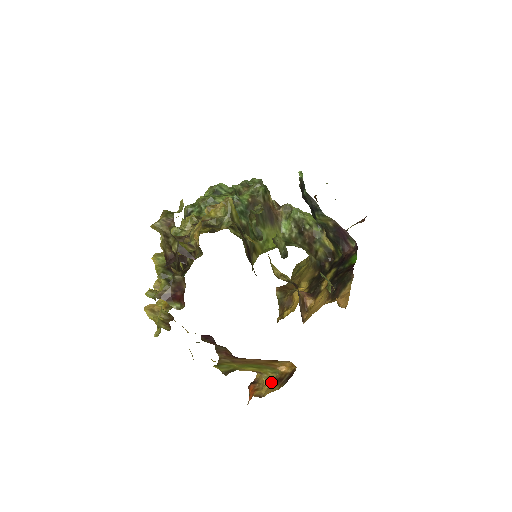
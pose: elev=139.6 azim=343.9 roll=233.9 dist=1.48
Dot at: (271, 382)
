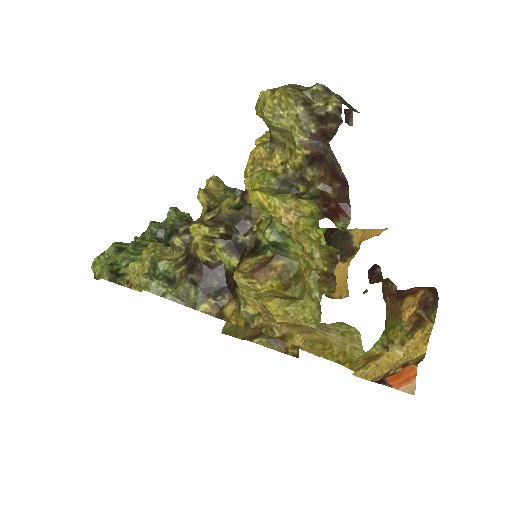
Dot at: (409, 340)
